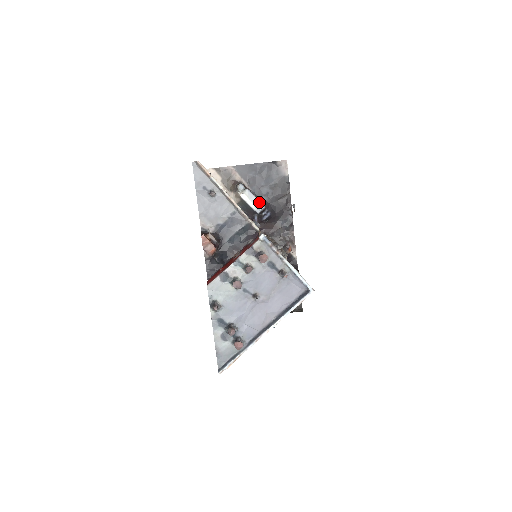
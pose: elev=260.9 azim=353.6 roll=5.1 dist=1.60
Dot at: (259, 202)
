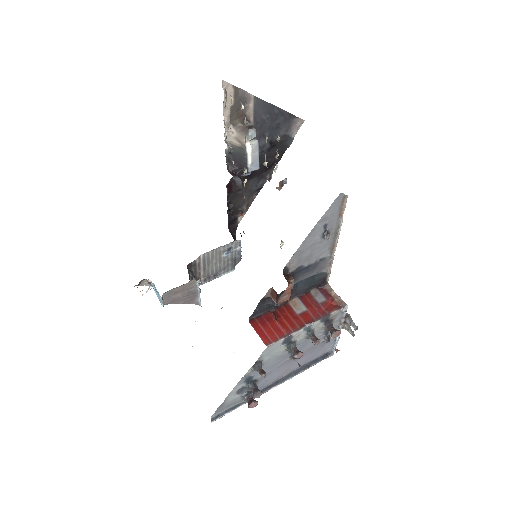
Dot at: (258, 161)
